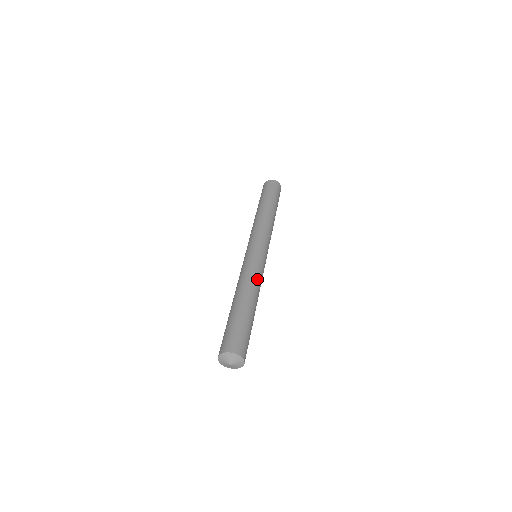
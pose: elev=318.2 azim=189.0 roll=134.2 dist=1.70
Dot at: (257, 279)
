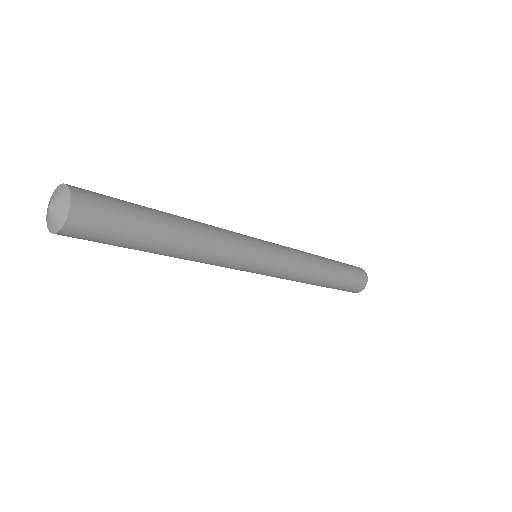
Dot at: (219, 229)
